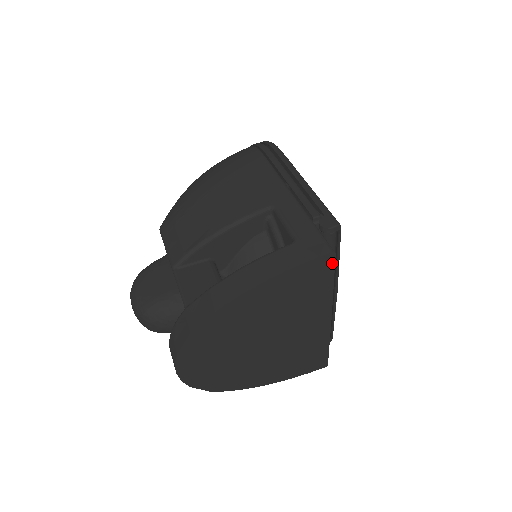
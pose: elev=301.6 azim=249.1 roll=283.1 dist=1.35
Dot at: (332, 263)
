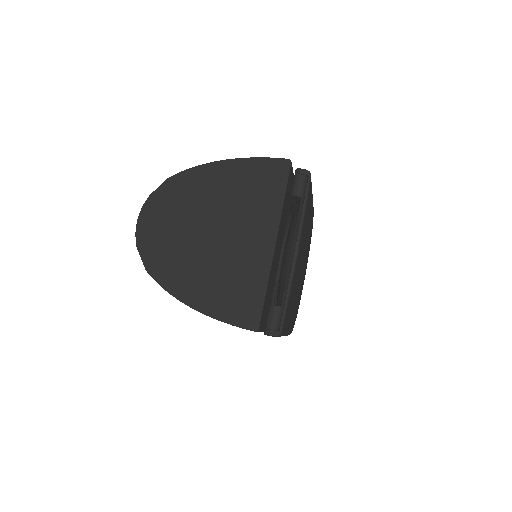
Dot at: (287, 171)
